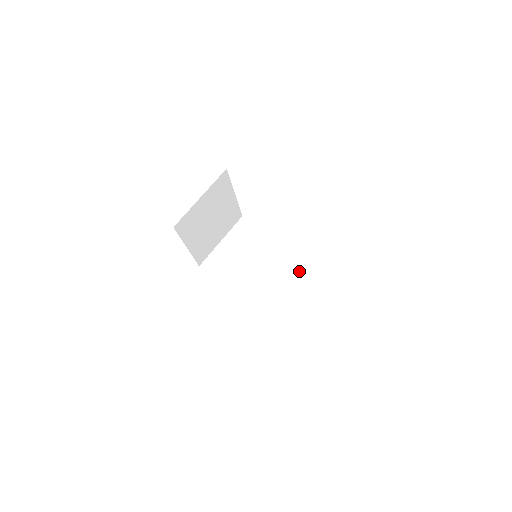
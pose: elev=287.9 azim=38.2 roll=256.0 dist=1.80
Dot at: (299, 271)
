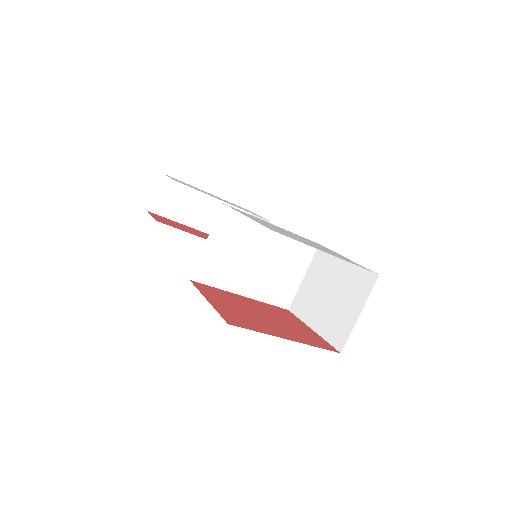
Dot at: (294, 252)
